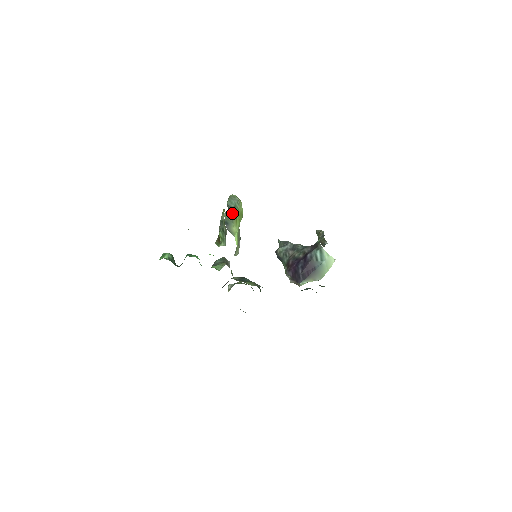
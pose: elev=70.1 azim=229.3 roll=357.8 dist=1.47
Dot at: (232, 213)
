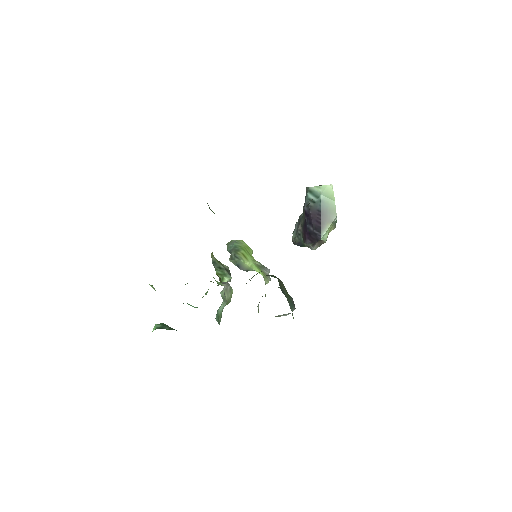
Dot at: (234, 253)
